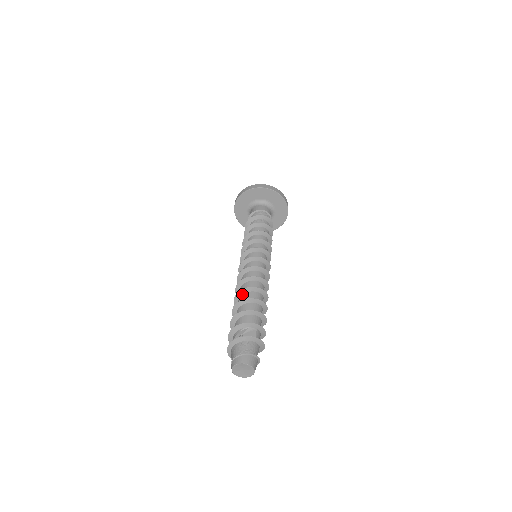
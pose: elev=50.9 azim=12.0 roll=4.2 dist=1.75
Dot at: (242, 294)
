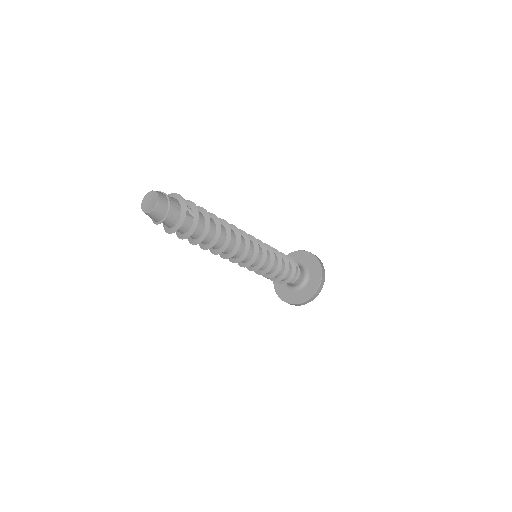
Dot at: occluded
